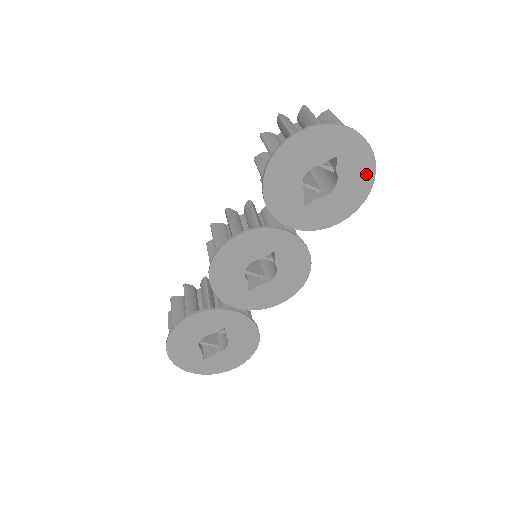
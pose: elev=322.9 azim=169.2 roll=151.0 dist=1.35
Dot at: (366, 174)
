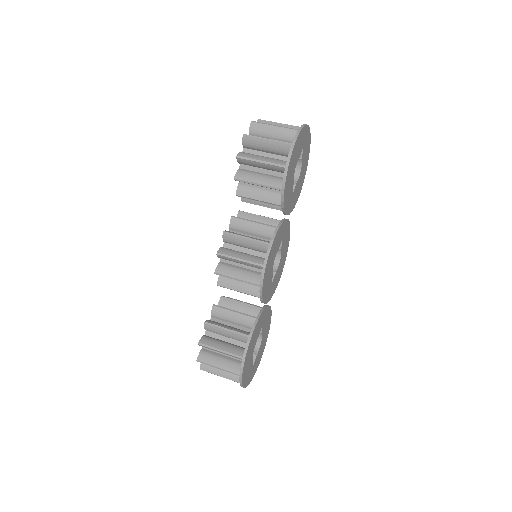
Dot at: (308, 154)
